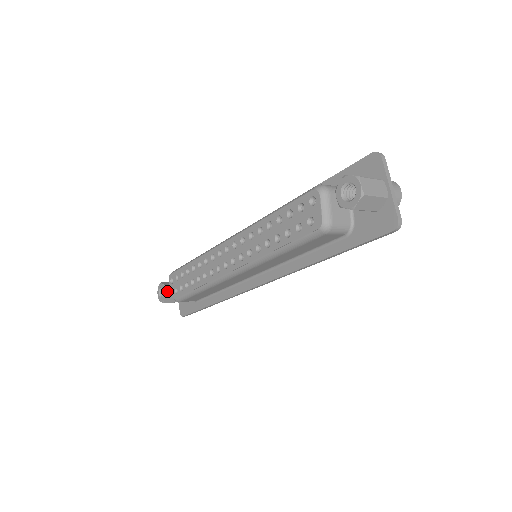
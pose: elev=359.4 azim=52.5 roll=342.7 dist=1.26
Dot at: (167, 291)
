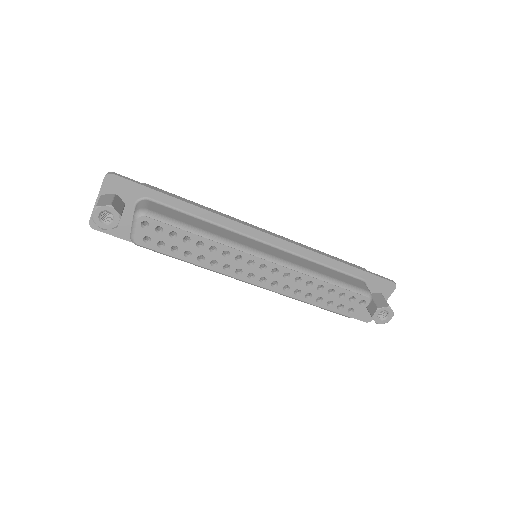
Dot at: occluded
